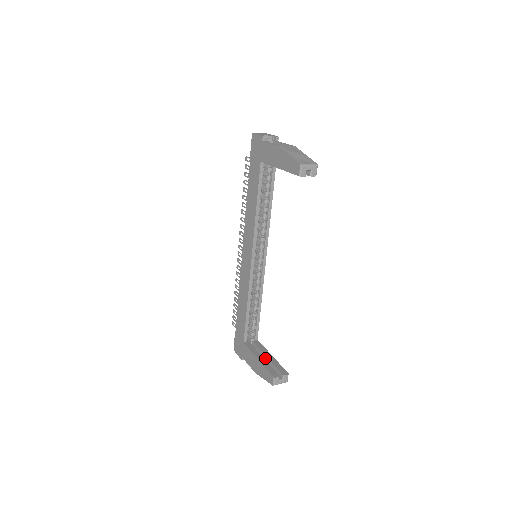
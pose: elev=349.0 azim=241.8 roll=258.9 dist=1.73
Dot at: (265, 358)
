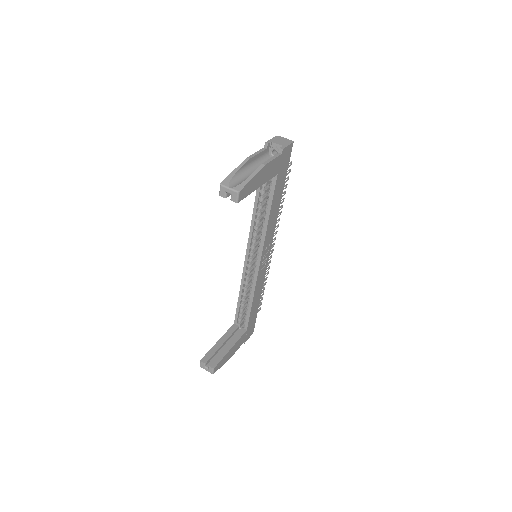
Dot at: (227, 345)
